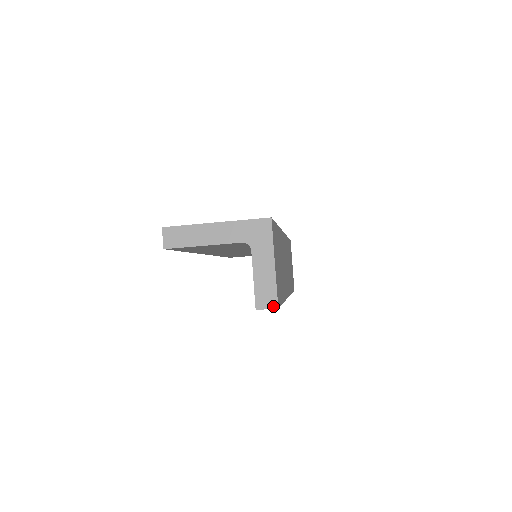
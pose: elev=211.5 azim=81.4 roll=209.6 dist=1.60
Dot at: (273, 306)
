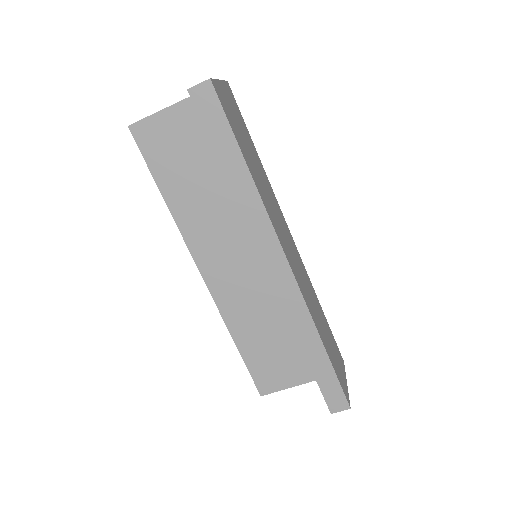
Dot at: (206, 81)
